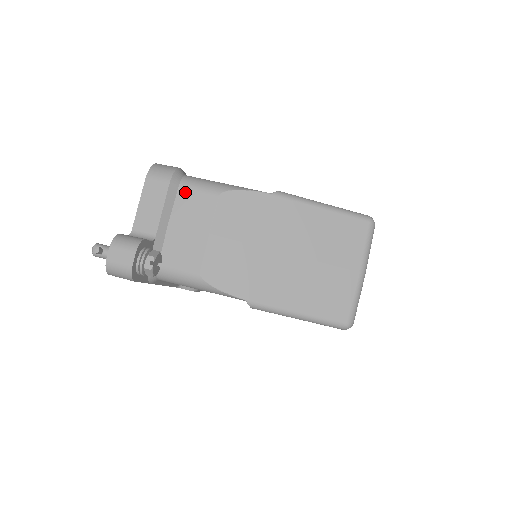
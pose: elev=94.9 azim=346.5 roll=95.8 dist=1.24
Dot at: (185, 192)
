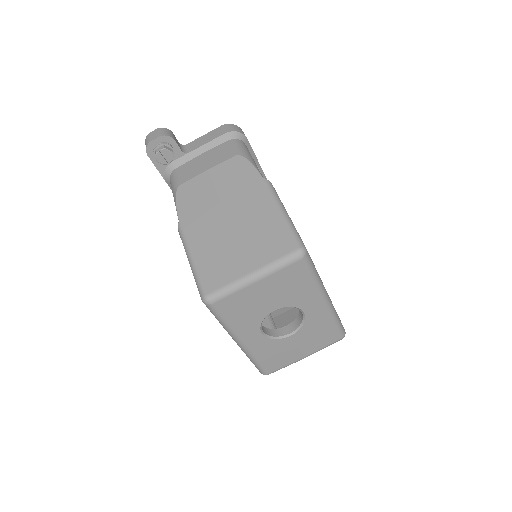
Dot at: (227, 144)
